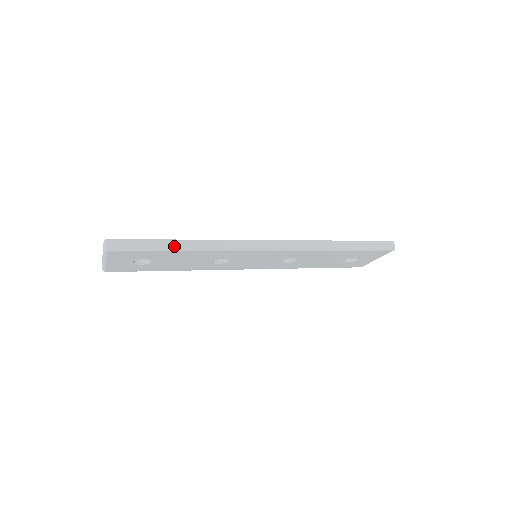
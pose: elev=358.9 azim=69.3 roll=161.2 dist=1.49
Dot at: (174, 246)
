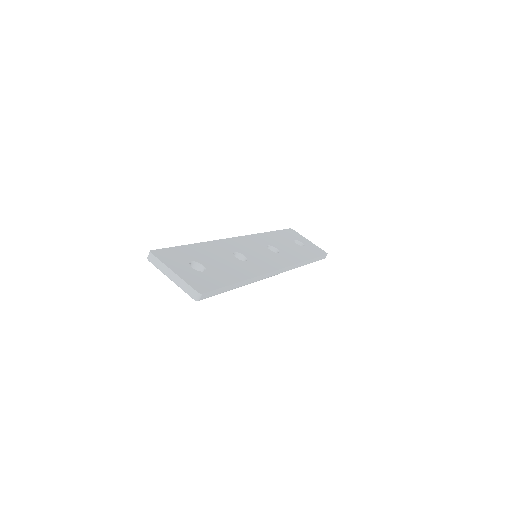
Dot at: (235, 288)
